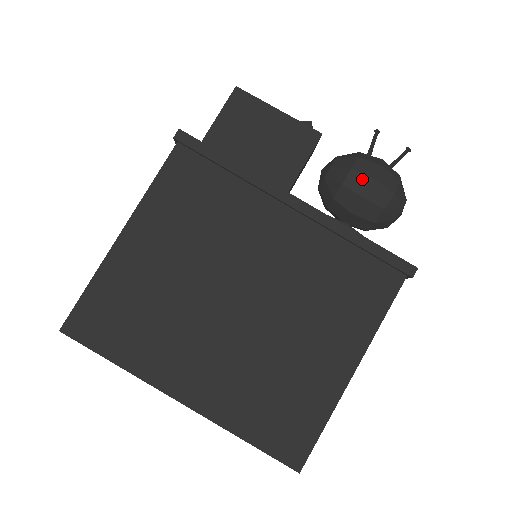
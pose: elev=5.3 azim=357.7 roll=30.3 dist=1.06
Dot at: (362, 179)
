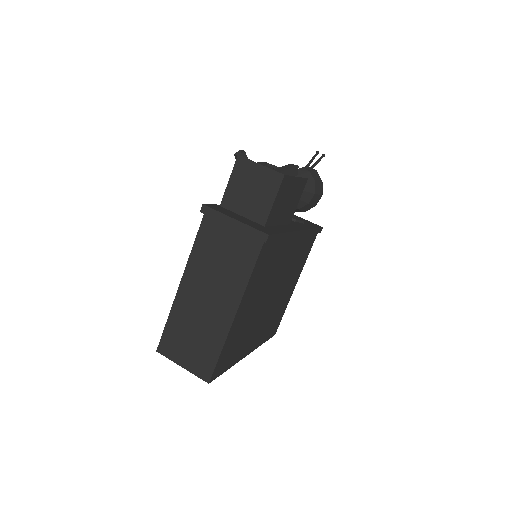
Dot at: (318, 197)
